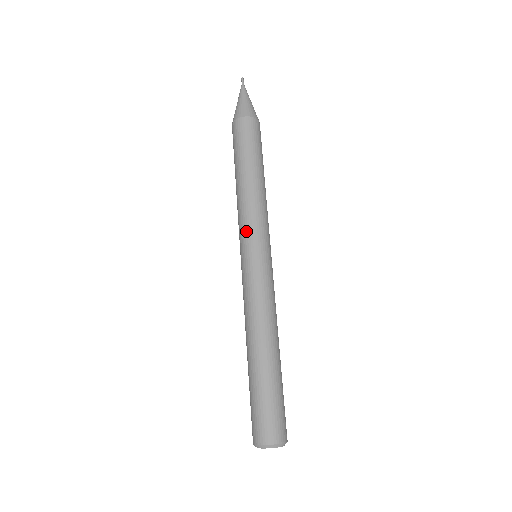
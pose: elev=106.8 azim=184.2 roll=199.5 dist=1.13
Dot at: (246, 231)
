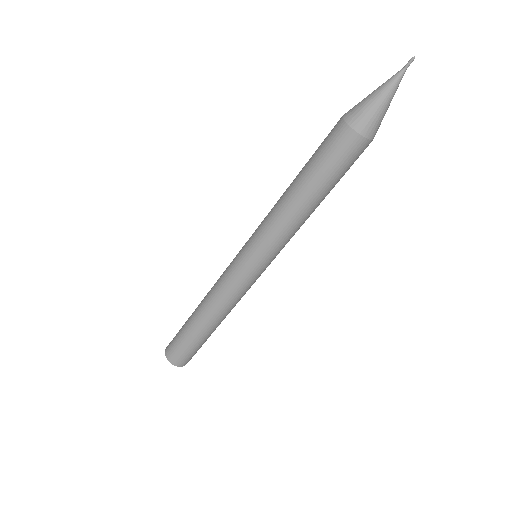
Dot at: (268, 249)
